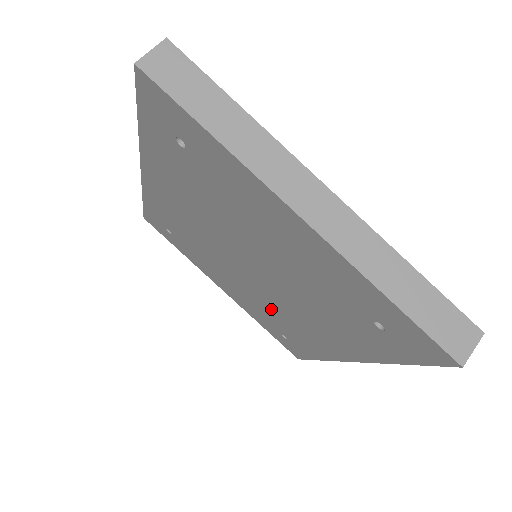
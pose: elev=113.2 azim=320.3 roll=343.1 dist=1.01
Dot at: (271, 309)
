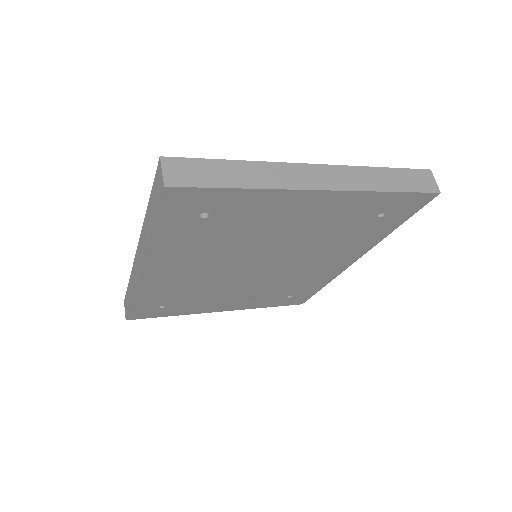
Dot at: (279, 283)
